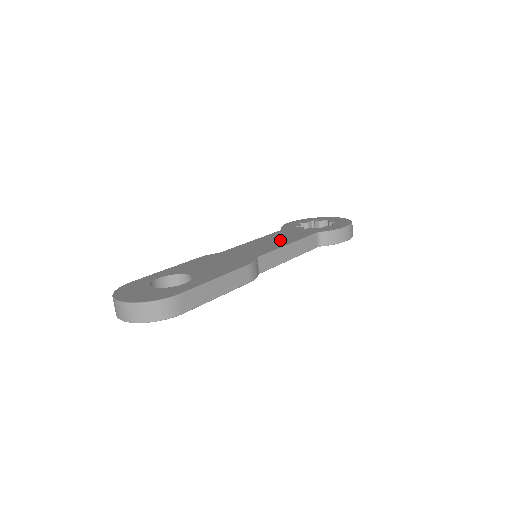
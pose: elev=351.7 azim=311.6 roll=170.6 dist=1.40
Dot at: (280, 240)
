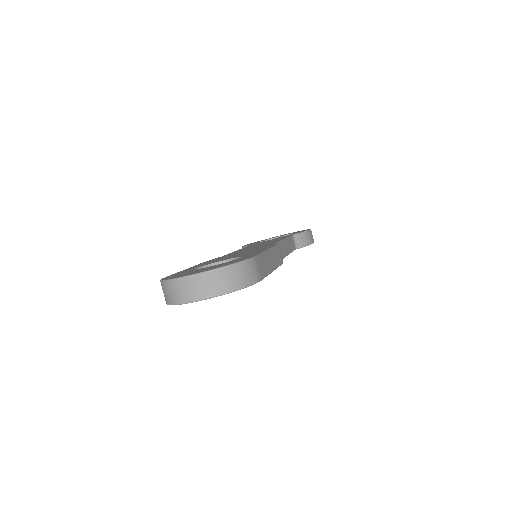
Dot at: (267, 242)
